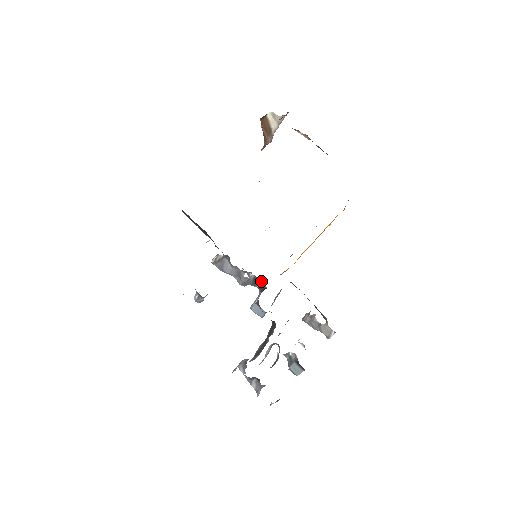
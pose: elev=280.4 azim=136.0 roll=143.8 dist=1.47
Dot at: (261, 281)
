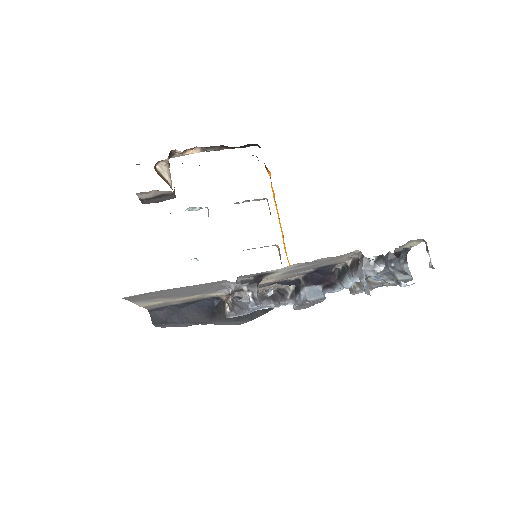
Dot at: (285, 288)
